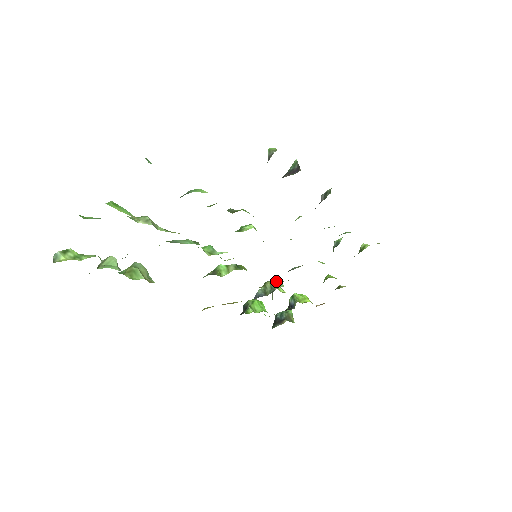
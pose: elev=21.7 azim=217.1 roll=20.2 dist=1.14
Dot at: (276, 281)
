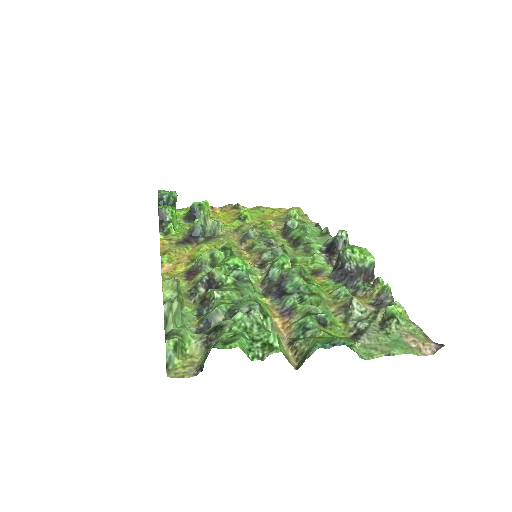
Dot at: (219, 223)
